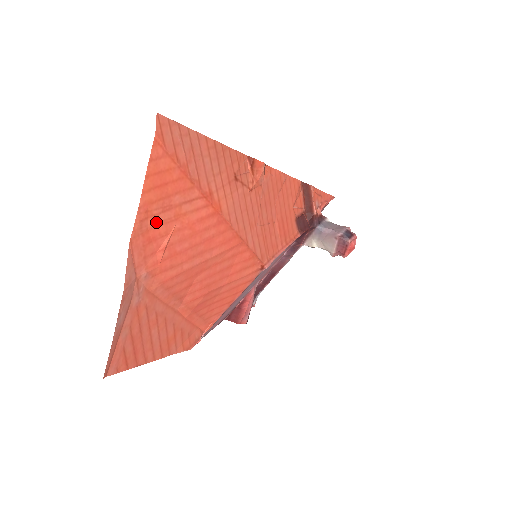
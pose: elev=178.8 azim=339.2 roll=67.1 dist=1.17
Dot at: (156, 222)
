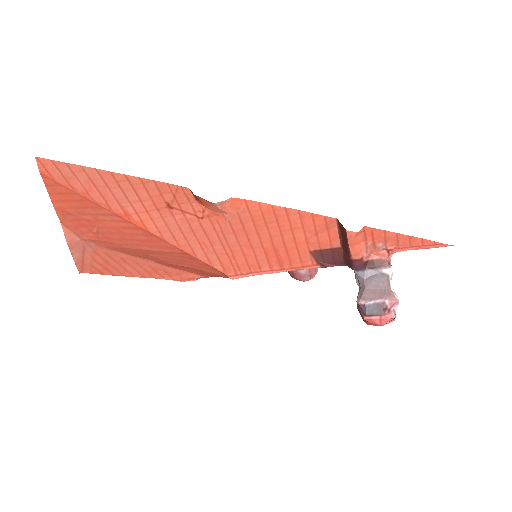
Dot at: (78, 218)
